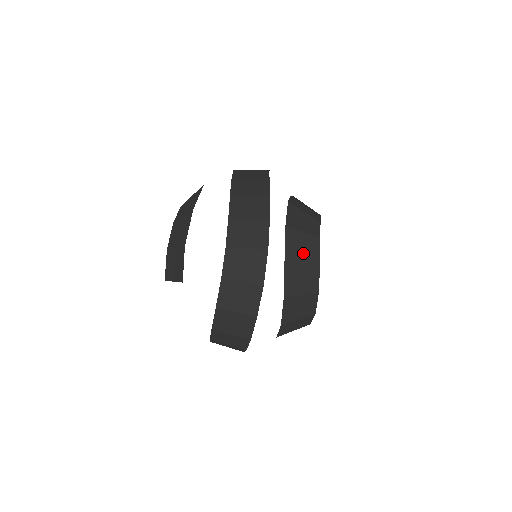
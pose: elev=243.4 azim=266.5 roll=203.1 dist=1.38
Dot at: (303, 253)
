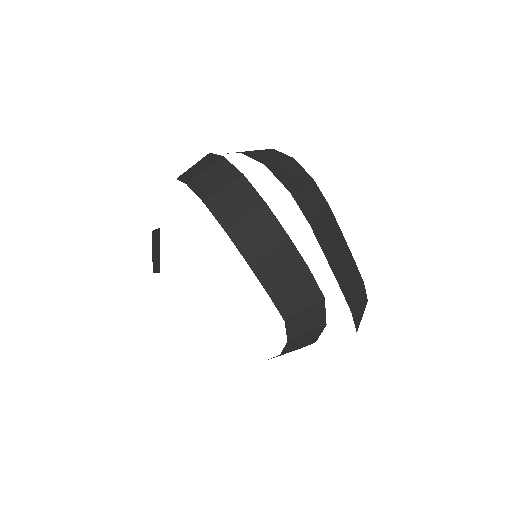
Dot at: occluded
